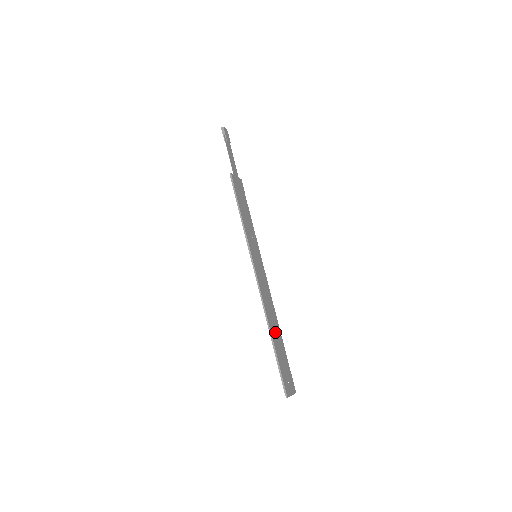
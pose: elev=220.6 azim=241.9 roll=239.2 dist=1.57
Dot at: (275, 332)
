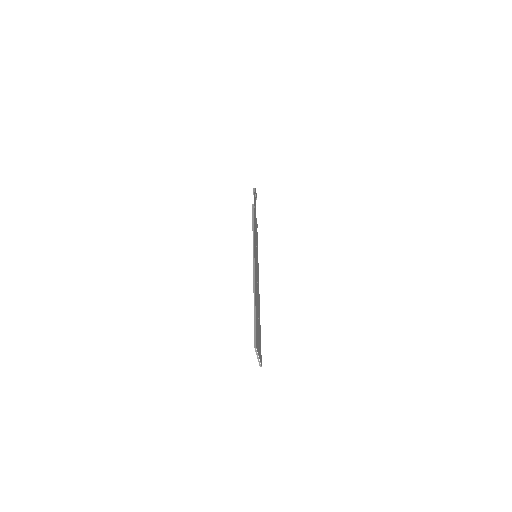
Dot at: (257, 305)
